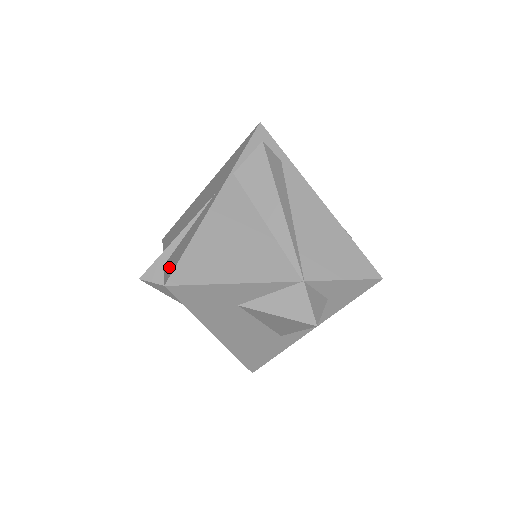
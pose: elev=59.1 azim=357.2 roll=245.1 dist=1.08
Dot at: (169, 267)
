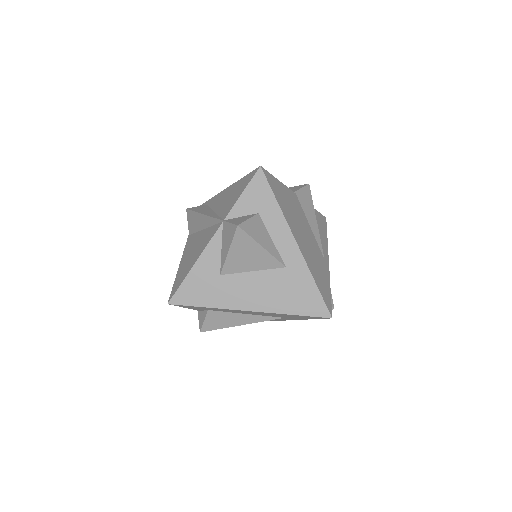
Dot at: occluded
